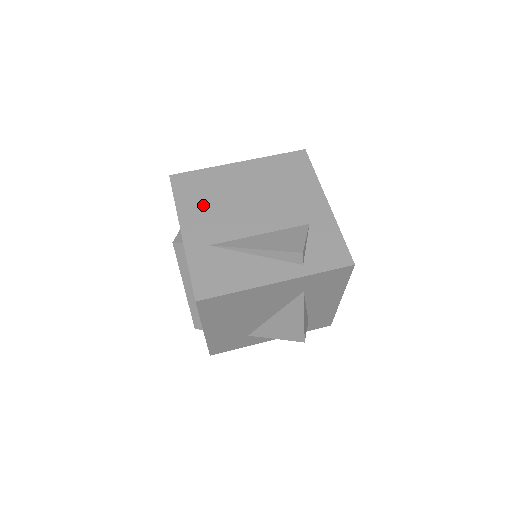
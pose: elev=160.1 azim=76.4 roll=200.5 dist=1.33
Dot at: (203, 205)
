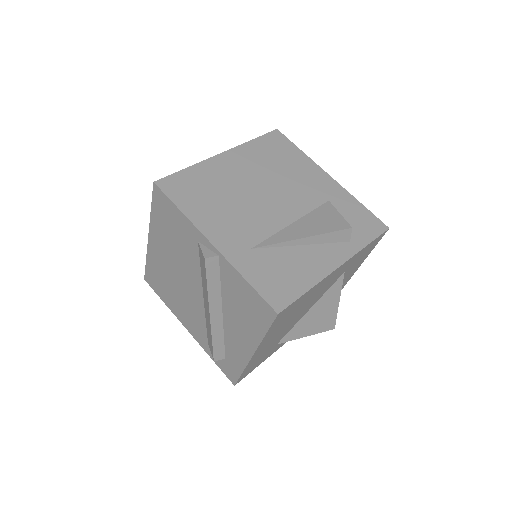
Dot at: (215, 207)
